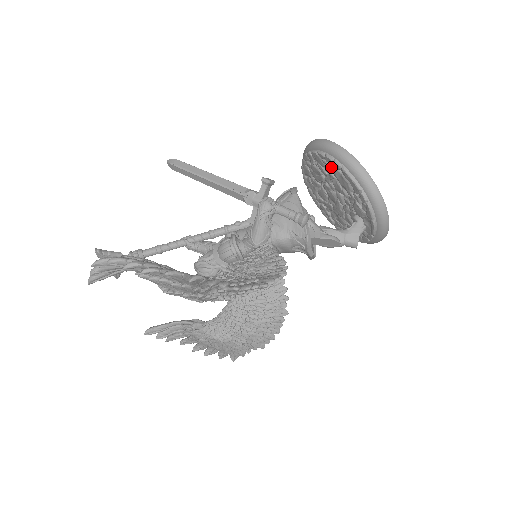
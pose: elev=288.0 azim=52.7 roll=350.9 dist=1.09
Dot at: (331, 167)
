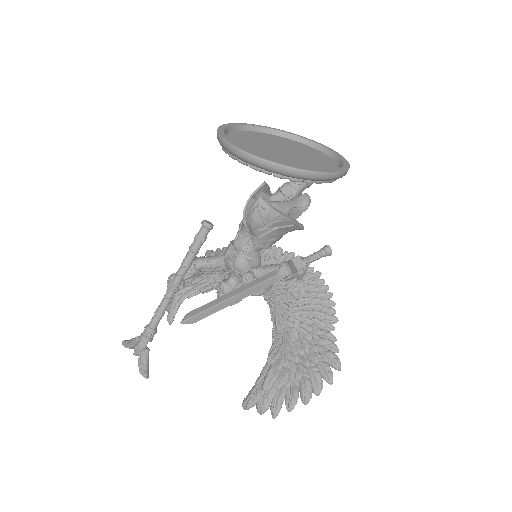
Dot at: occluded
